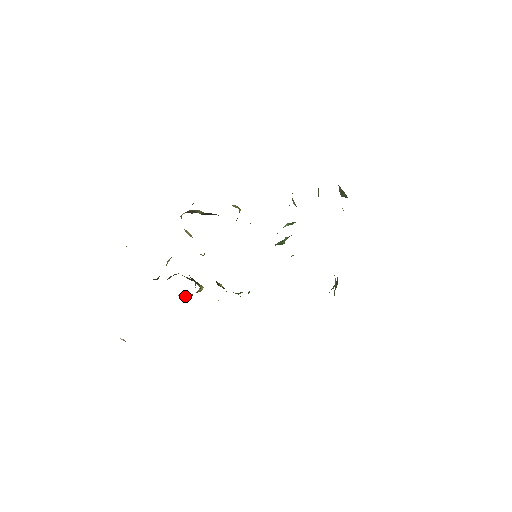
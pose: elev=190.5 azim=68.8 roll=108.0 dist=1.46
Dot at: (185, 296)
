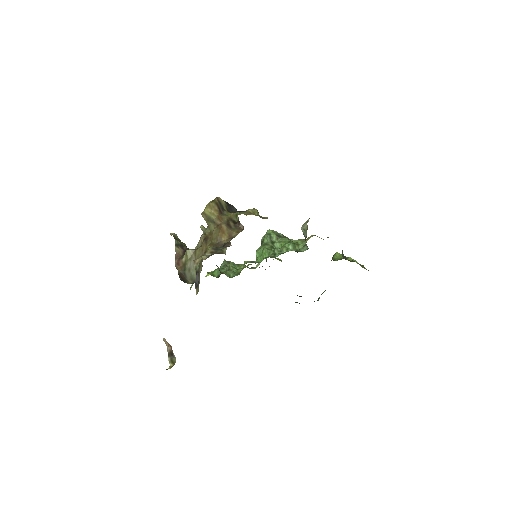
Dot at: occluded
